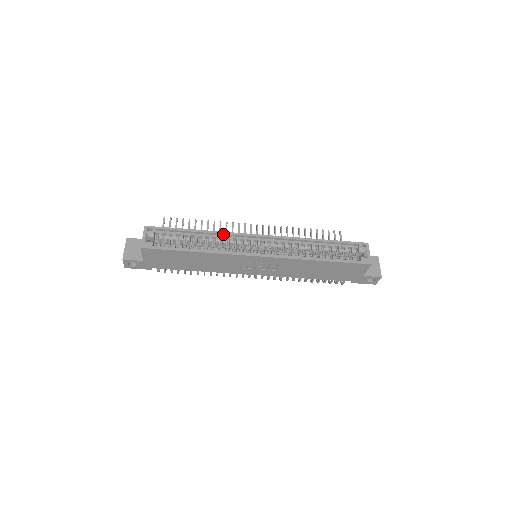
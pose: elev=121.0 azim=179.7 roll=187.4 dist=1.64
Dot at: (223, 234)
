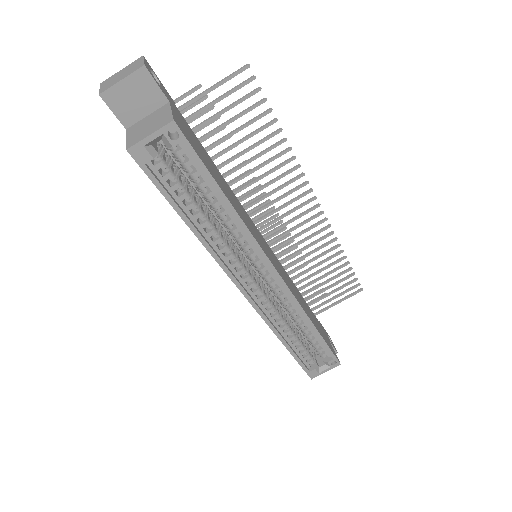
Dot at: (248, 236)
